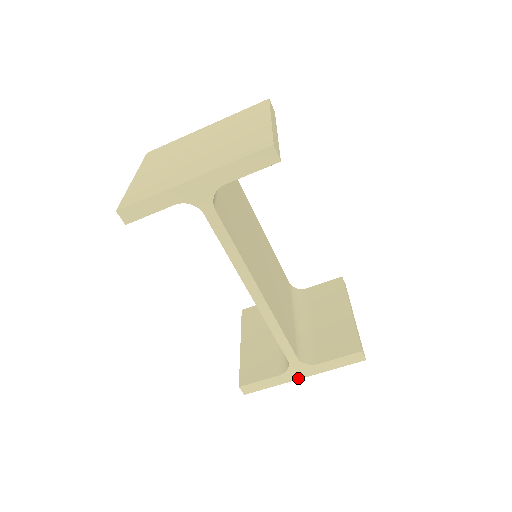
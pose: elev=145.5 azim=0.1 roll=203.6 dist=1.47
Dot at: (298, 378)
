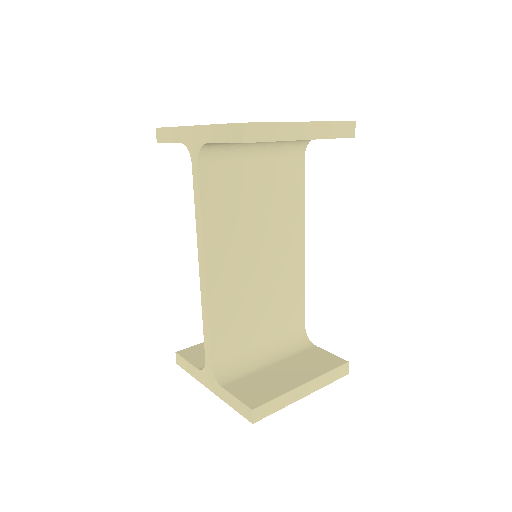
Dot at: (207, 386)
